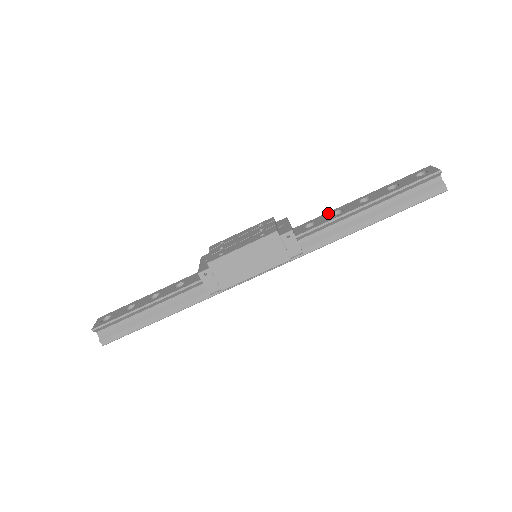
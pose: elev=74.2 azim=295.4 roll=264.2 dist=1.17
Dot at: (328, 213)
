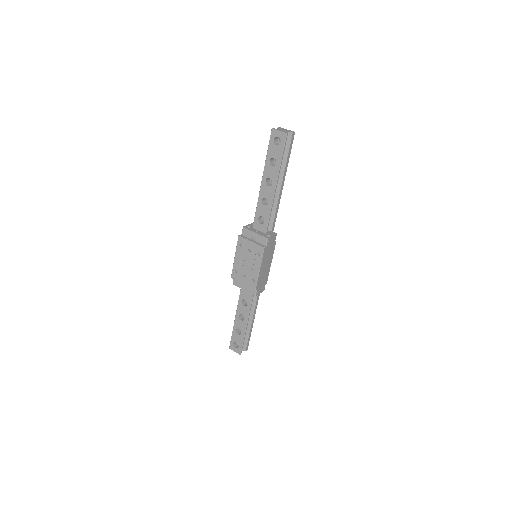
Dot at: (259, 205)
